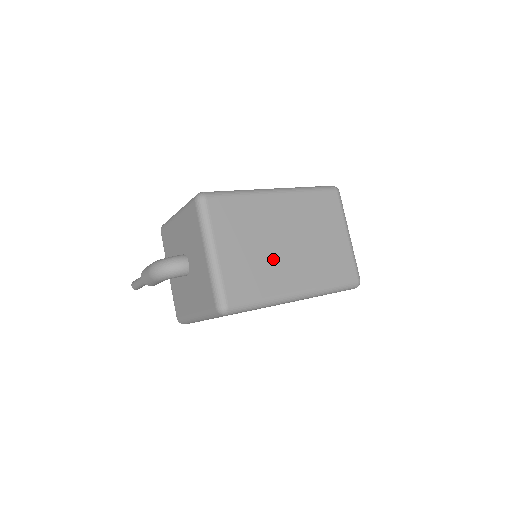
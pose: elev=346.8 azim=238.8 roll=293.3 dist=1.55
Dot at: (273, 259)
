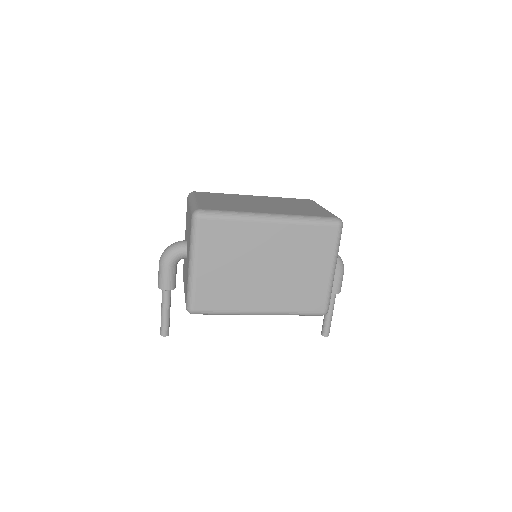
Dot at: (246, 205)
